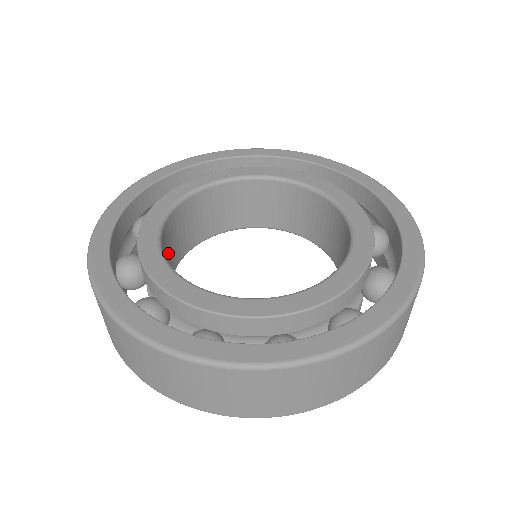
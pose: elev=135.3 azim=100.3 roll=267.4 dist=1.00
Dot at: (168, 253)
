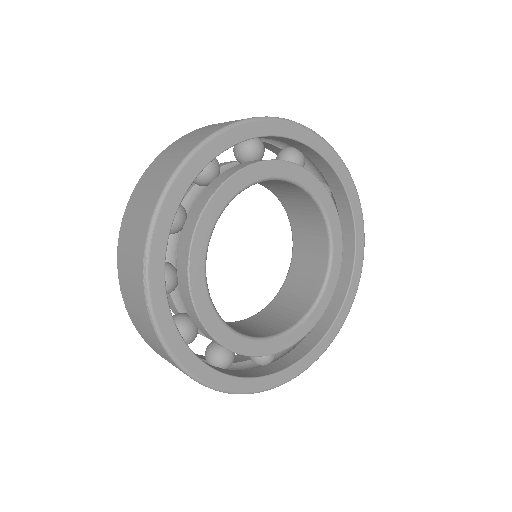
Dot at: occluded
